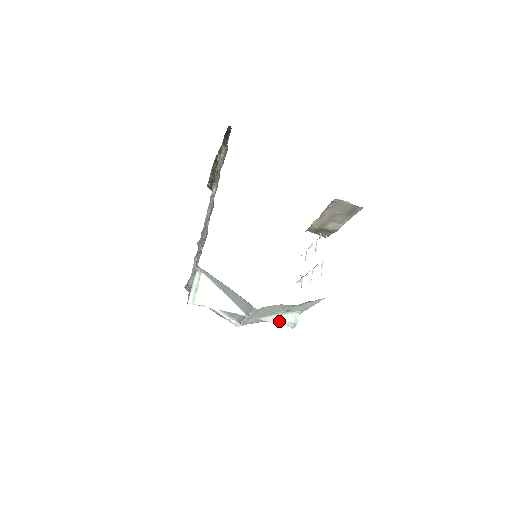
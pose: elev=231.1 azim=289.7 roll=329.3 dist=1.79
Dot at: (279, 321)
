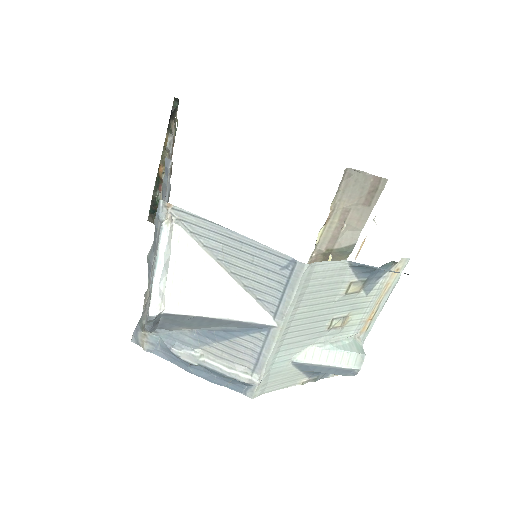
Dot at: (331, 356)
